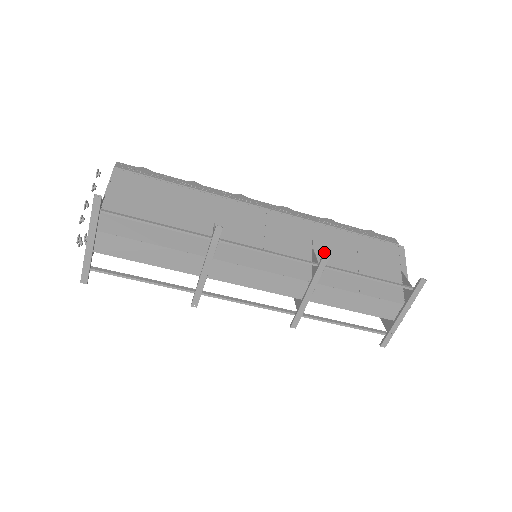
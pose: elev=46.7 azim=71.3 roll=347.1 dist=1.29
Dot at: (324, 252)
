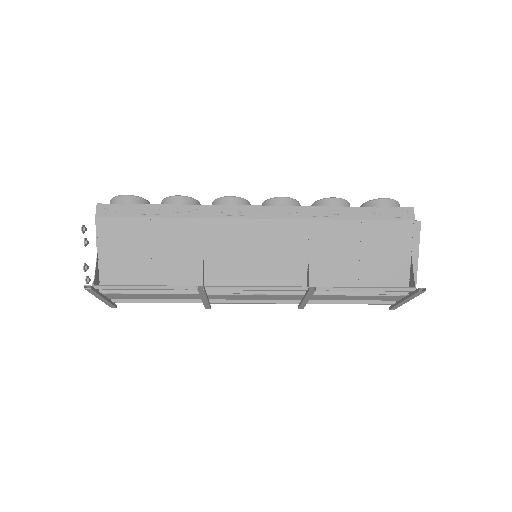
Dot at: (321, 256)
